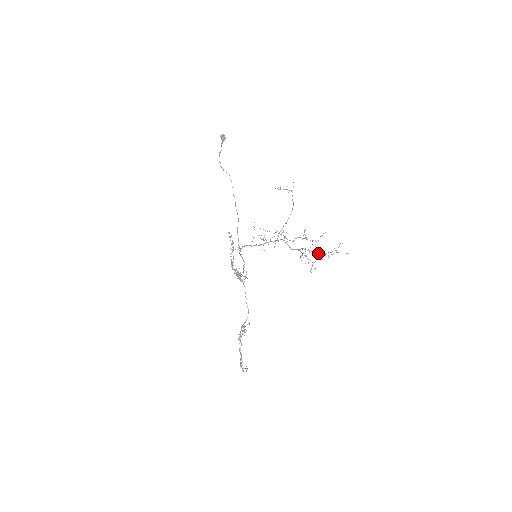
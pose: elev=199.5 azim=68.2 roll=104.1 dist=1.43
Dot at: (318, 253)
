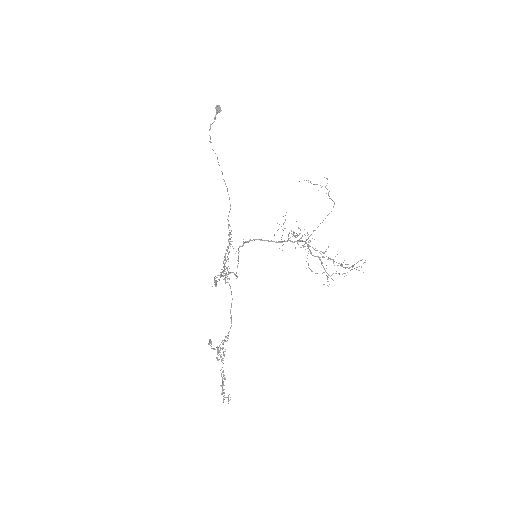
Dot at: (341, 265)
